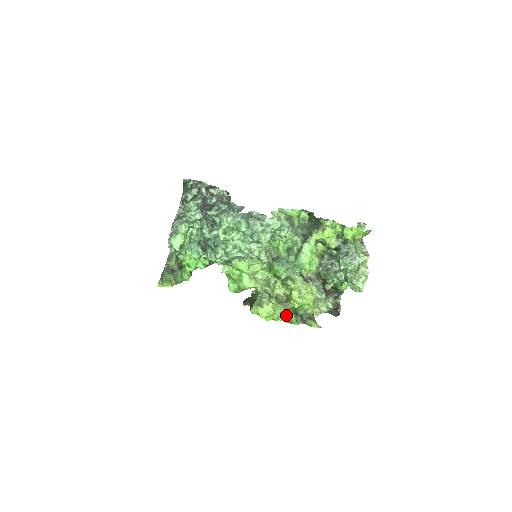
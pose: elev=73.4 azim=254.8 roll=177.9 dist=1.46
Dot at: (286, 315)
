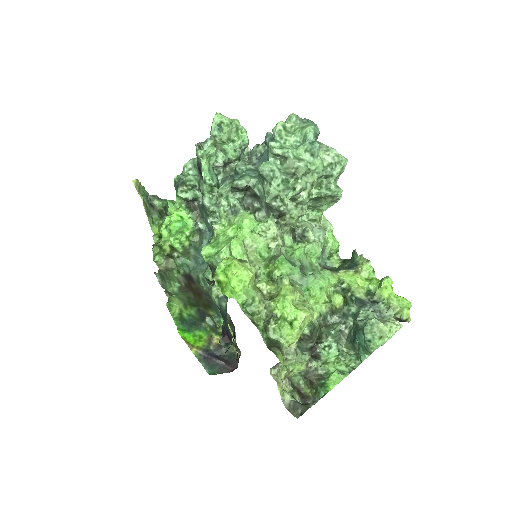
Dot at: (254, 312)
